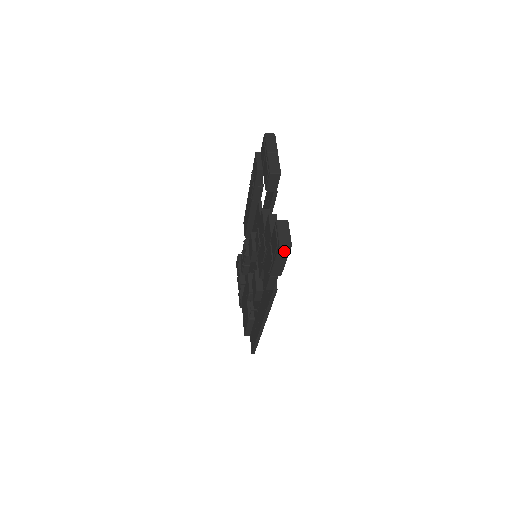
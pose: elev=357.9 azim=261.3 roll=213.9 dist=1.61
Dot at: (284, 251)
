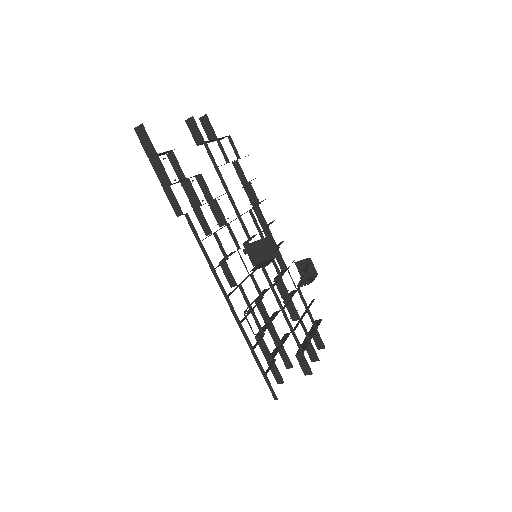
Dot at: (143, 136)
